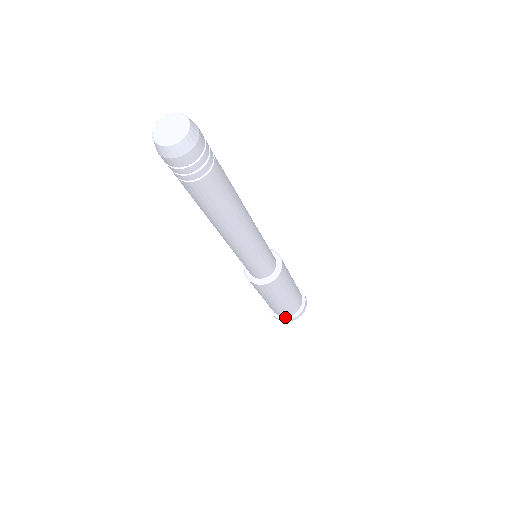
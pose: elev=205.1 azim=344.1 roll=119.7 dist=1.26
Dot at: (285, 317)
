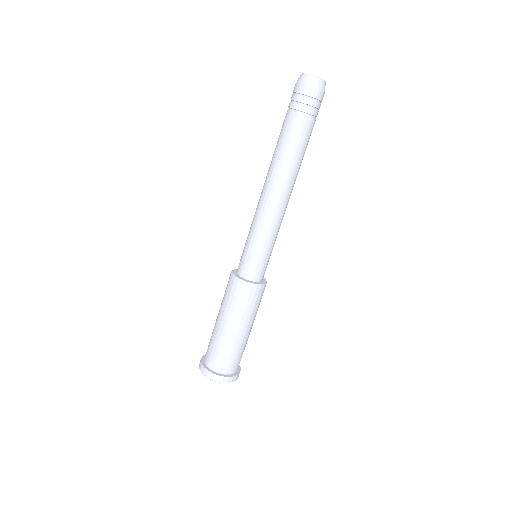
Dot at: (230, 374)
